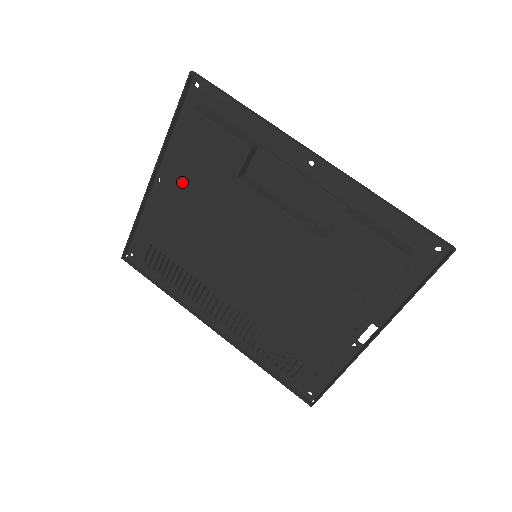
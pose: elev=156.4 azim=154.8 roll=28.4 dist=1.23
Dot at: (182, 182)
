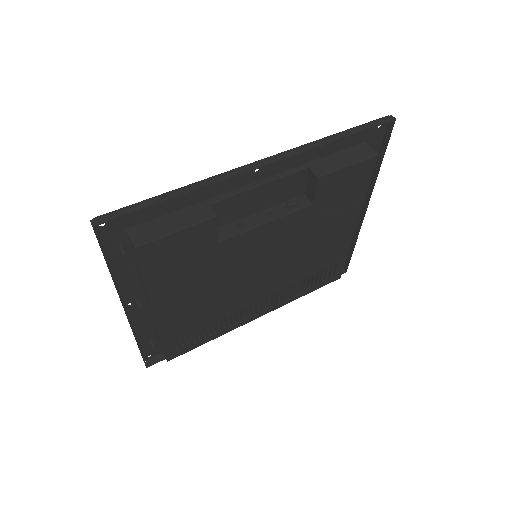
Dot at: (170, 290)
